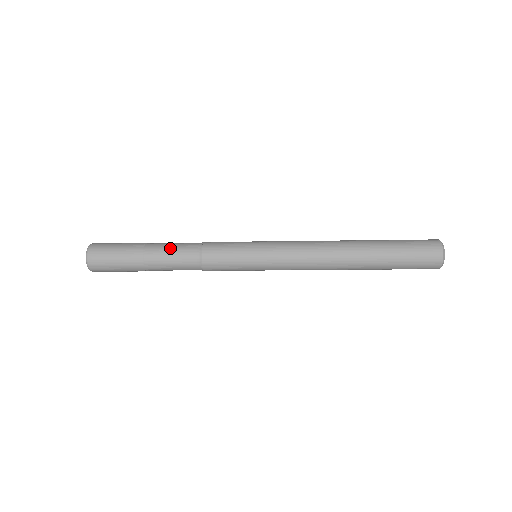
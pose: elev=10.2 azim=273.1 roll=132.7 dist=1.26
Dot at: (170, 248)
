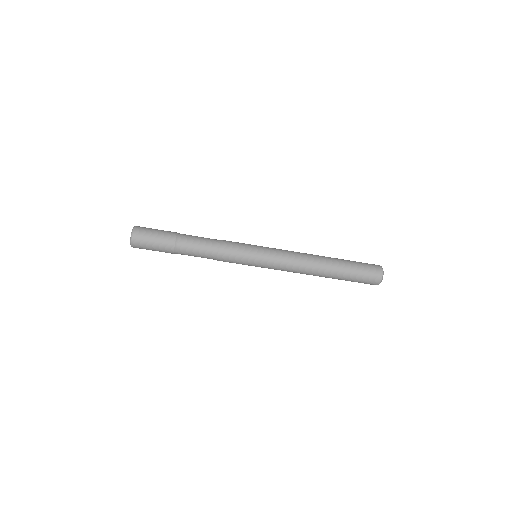
Dot at: (196, 239)
